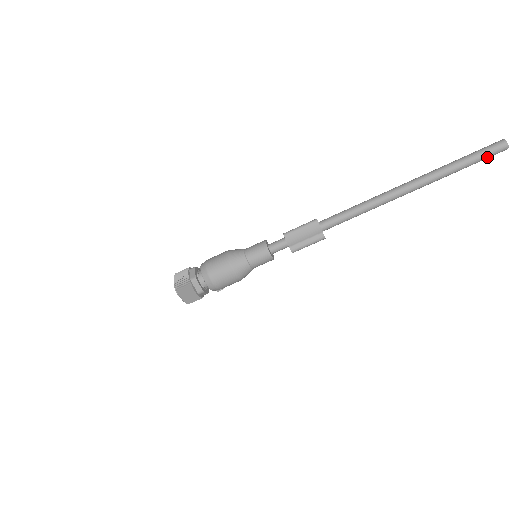
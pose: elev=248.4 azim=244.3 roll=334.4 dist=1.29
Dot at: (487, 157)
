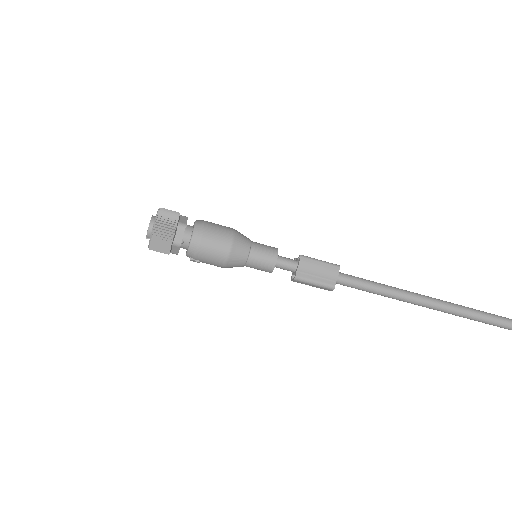
Dot at: (499, 325)
